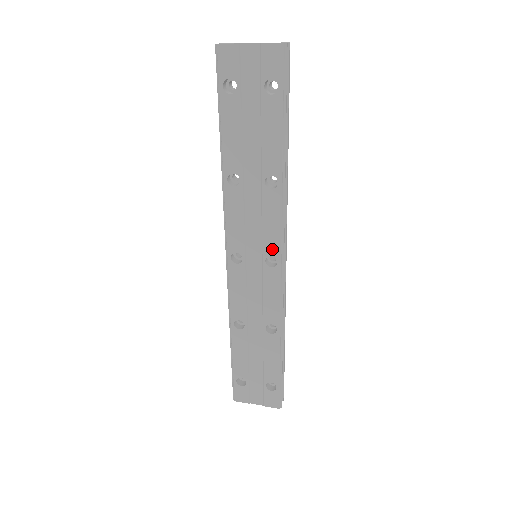
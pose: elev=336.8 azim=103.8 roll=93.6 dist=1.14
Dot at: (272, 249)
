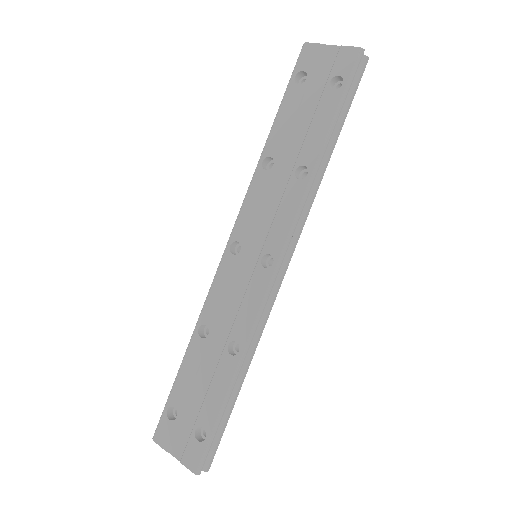
Dot at: (274, 246)
